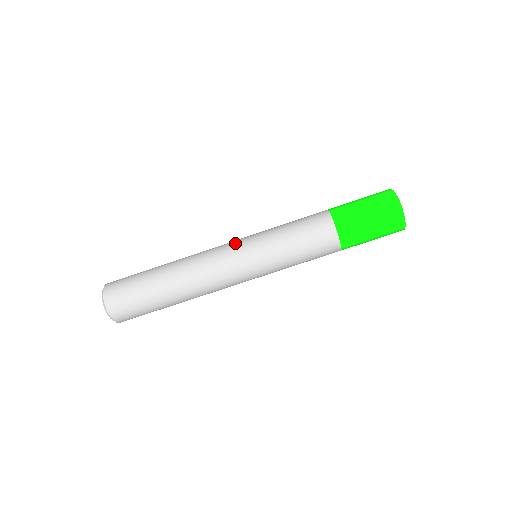
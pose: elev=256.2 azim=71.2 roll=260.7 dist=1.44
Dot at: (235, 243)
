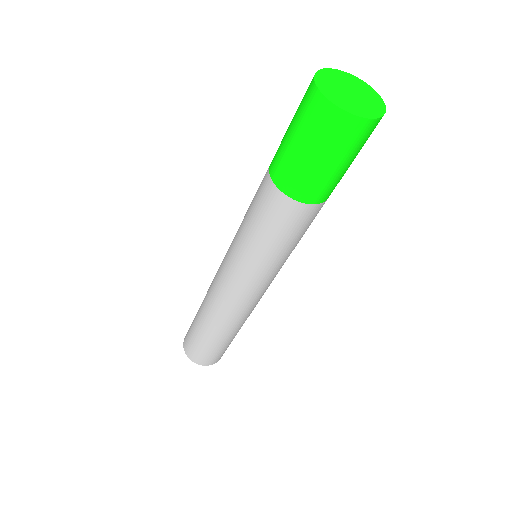
Dot at: (225, 271)
